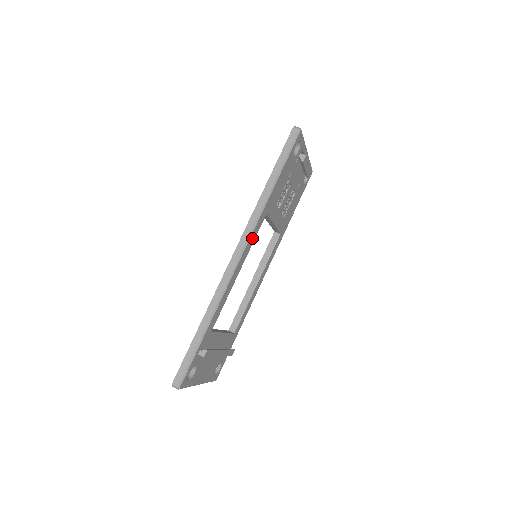
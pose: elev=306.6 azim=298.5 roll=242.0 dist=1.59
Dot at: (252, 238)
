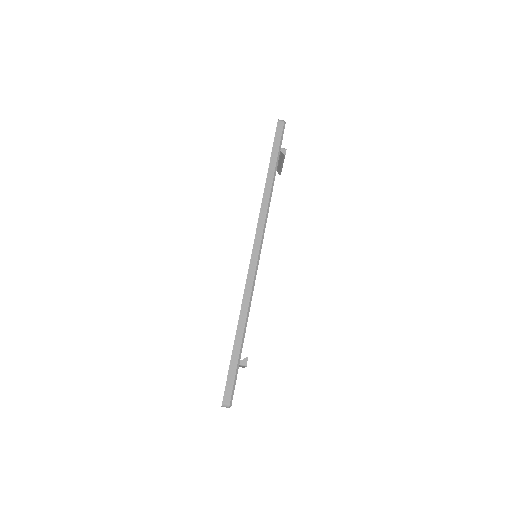
Dot at: occluded
